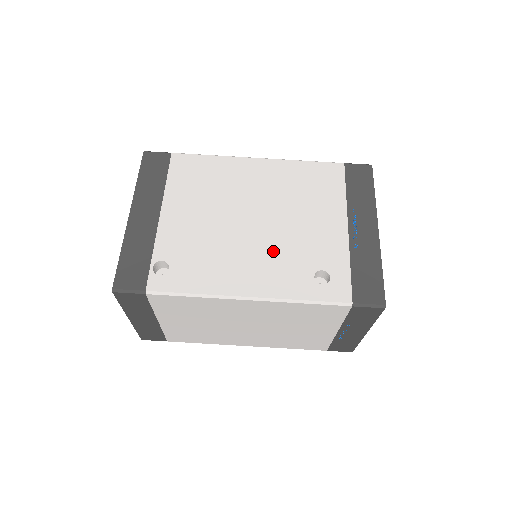
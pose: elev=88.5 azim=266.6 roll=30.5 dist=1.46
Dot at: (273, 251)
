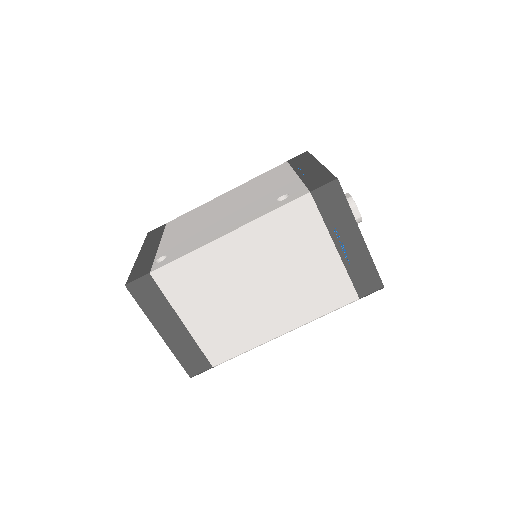
Dot at: (243, 210)
